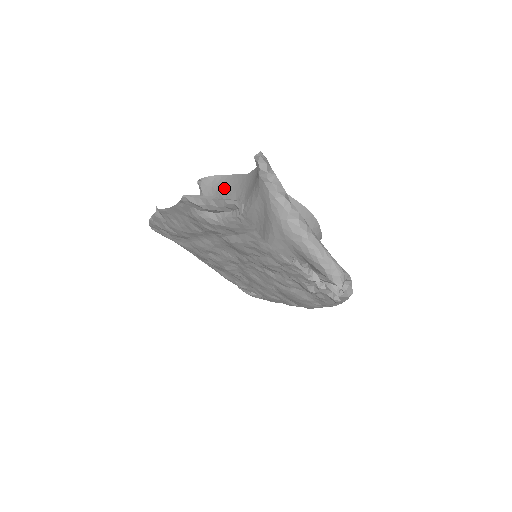
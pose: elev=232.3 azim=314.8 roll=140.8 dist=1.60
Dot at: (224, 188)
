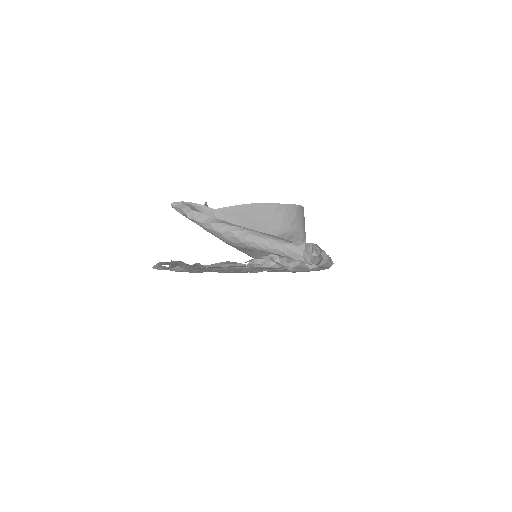
Dot at: occluded
